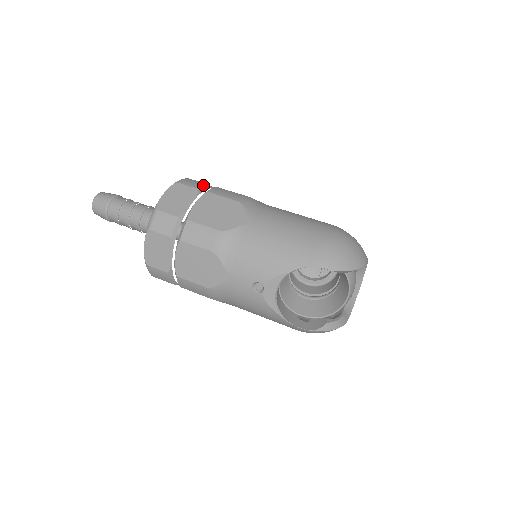
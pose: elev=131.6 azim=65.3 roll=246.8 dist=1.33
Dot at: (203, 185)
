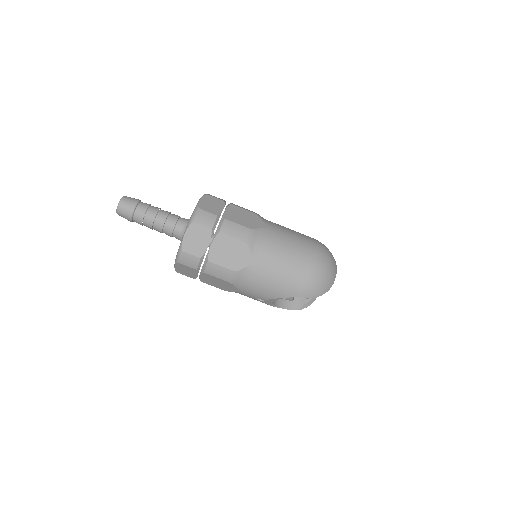
Dot at: (214, 221)
